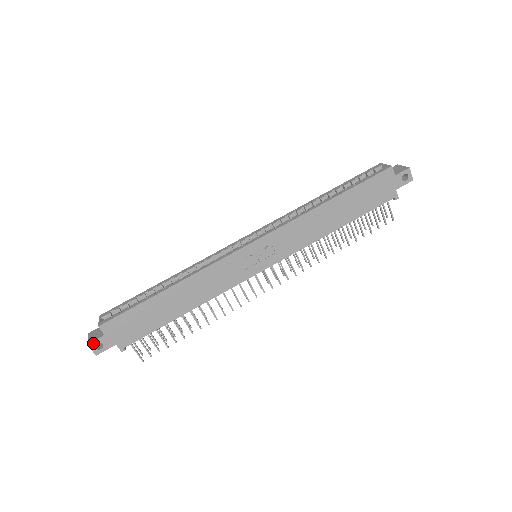
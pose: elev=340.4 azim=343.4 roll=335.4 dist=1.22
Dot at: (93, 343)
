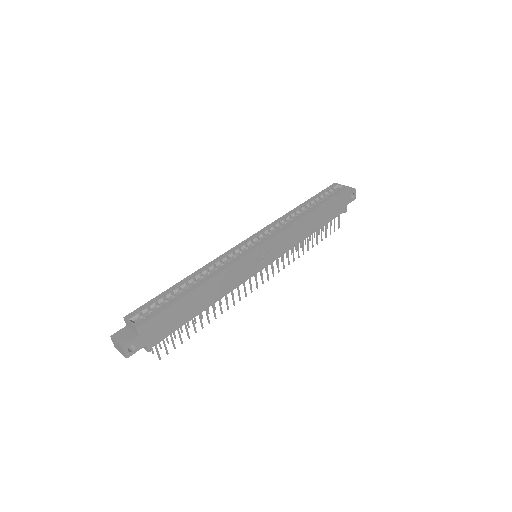
Dot at: (127, 346)
